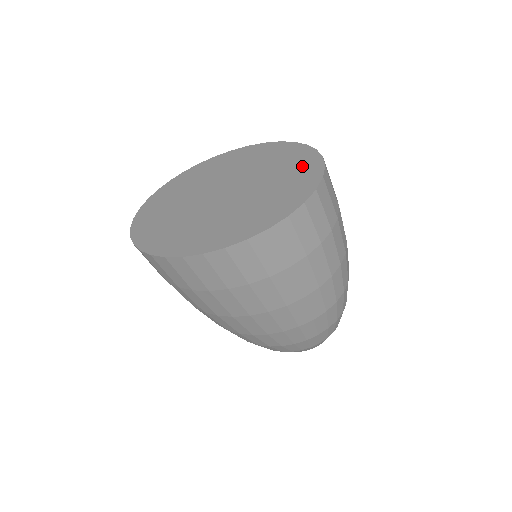
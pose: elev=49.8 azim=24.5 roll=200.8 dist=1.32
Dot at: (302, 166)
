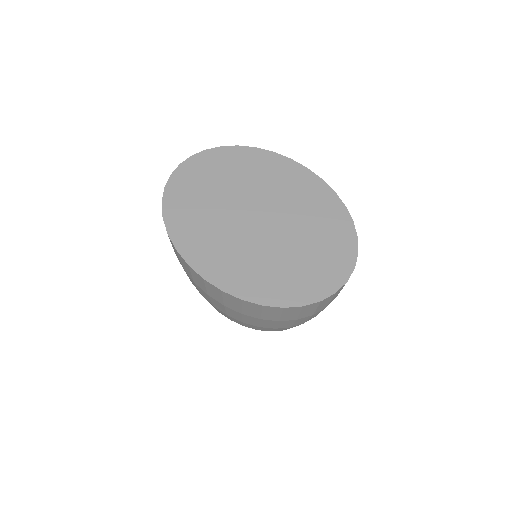
Dot at: (338, 250)
